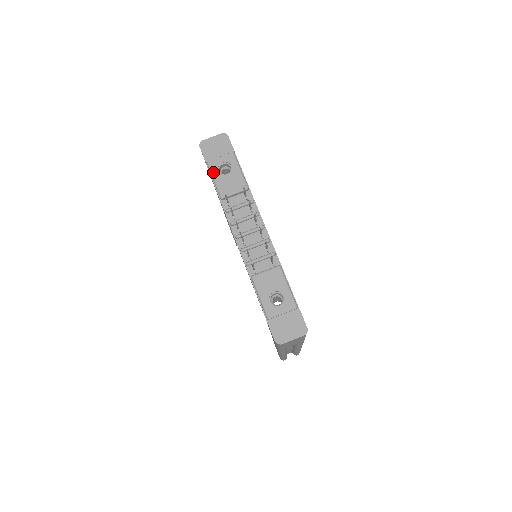
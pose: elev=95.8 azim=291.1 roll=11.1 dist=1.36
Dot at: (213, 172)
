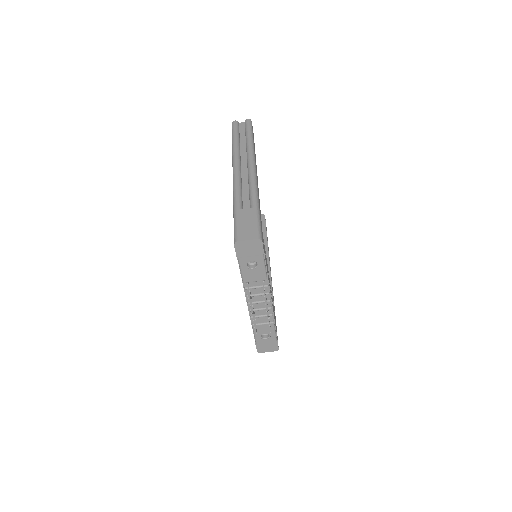
Dot at: (242, 266)
